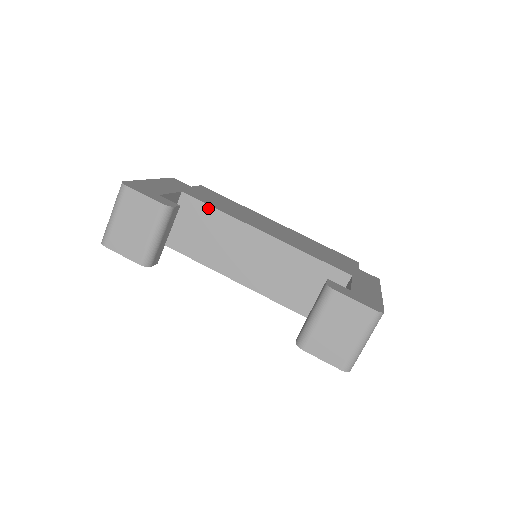
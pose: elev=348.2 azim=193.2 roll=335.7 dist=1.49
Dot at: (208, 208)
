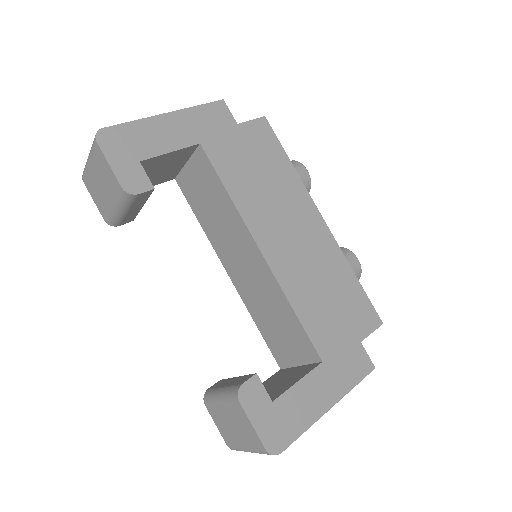
Dot at: (218, 181)
